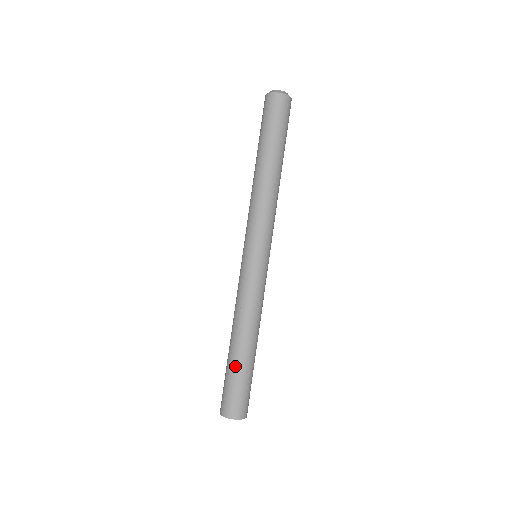
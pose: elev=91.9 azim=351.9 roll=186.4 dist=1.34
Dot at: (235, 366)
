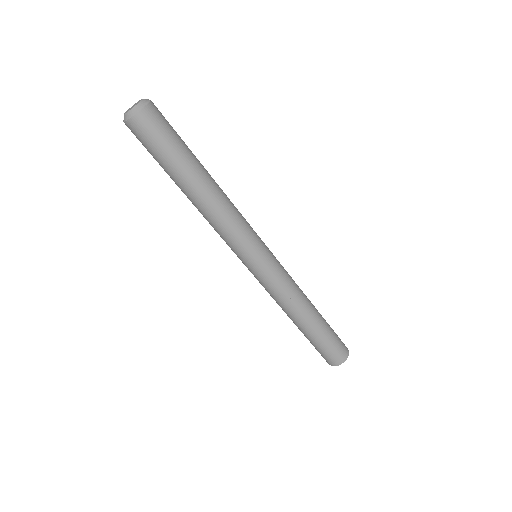
Dot at: (321, 333)
